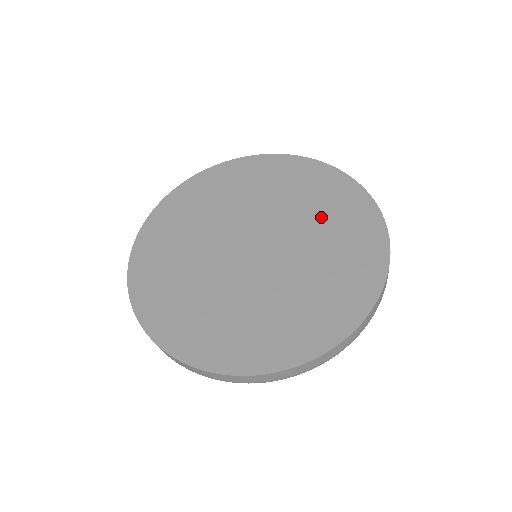
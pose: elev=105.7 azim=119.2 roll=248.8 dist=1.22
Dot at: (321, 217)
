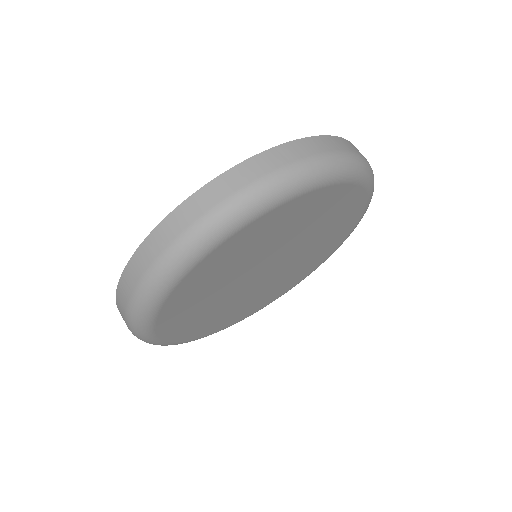
Dot at: occluded
